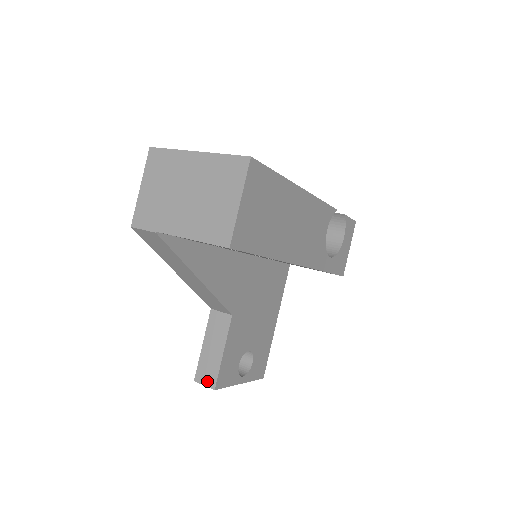
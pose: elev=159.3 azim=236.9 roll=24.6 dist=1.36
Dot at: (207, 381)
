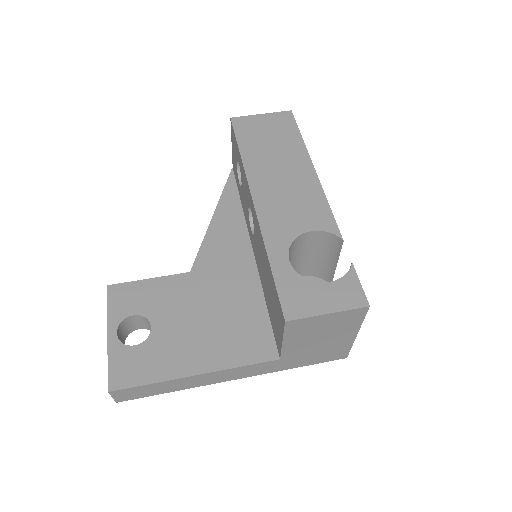
Dot at: occluded
